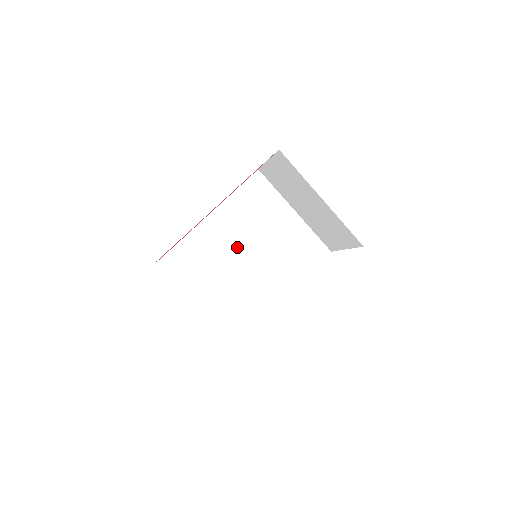
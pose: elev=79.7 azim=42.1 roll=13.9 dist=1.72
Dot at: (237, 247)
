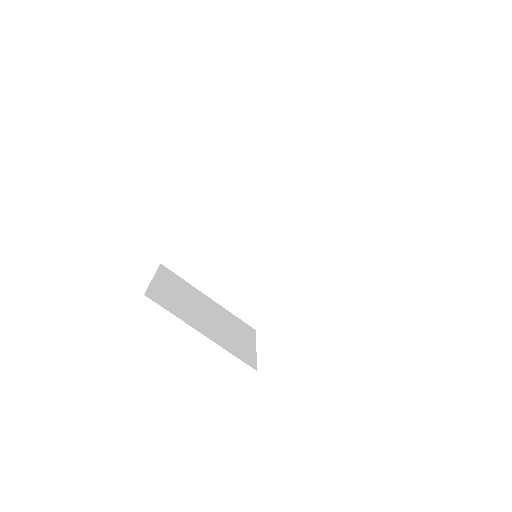
Dot at: (243, 234)
